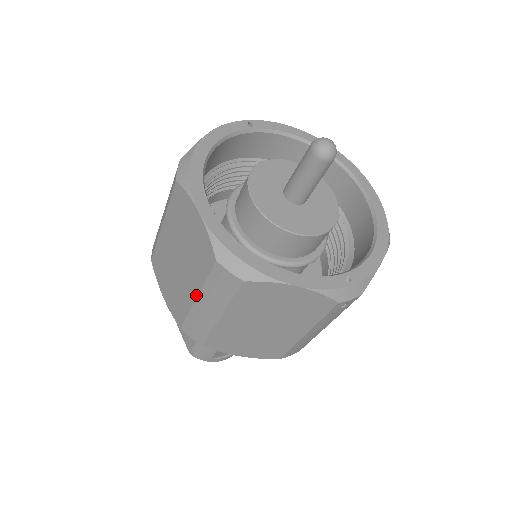
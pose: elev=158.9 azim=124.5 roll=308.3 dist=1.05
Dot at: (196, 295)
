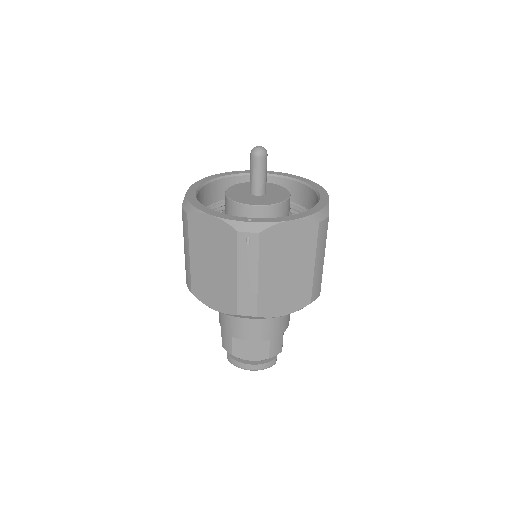
Dot at: (184, 244)
